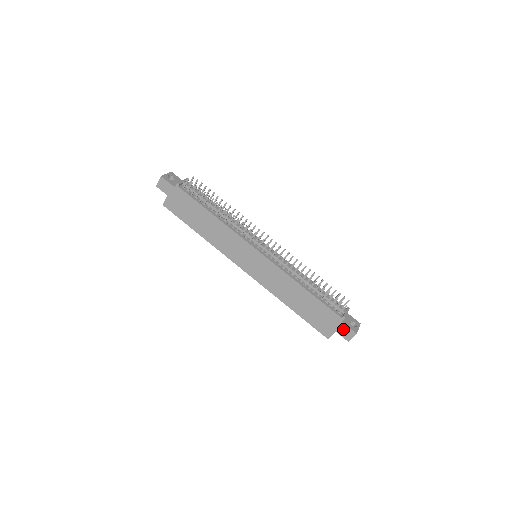
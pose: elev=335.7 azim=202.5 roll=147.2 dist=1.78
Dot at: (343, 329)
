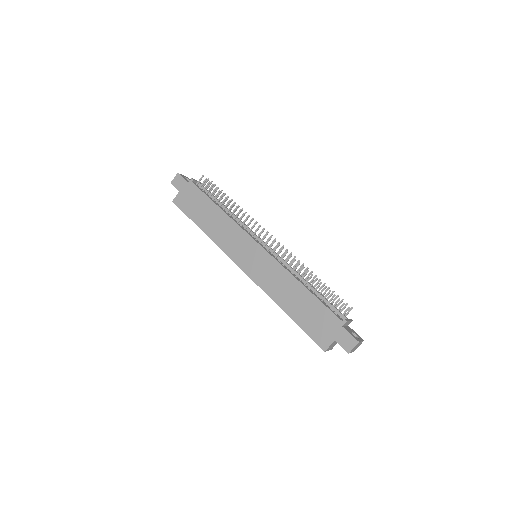
Dot at: (343, 336)
